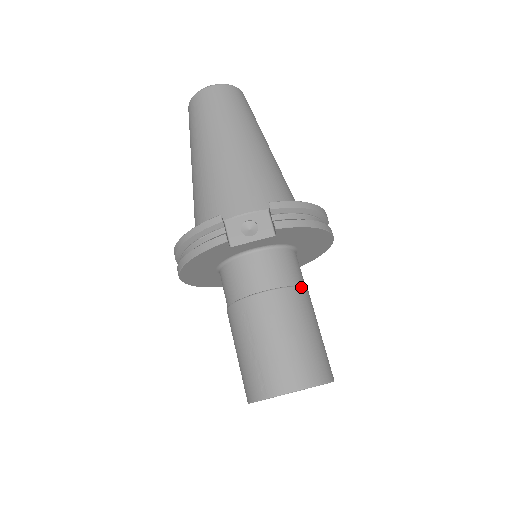
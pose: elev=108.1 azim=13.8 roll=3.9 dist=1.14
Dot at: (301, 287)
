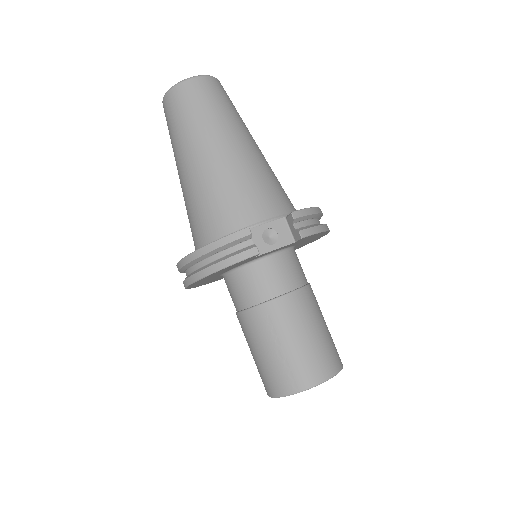
Dot at: (309, 285)
